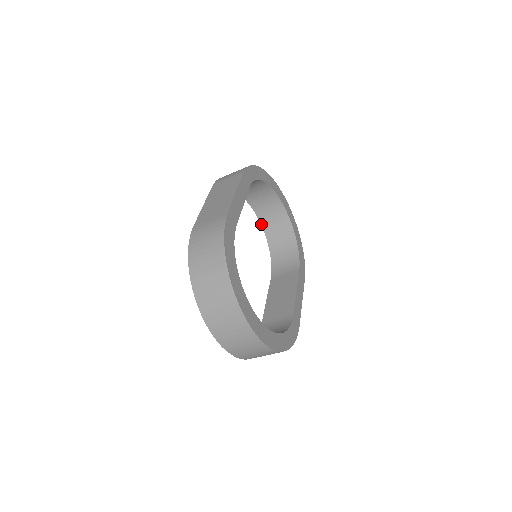
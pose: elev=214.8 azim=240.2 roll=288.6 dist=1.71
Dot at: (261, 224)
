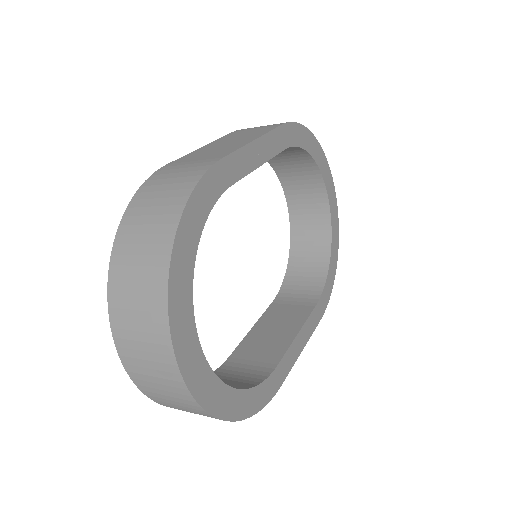
Dot at: (290, 224)
